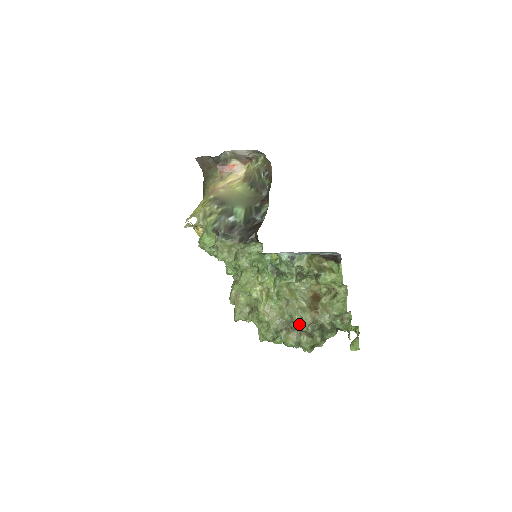
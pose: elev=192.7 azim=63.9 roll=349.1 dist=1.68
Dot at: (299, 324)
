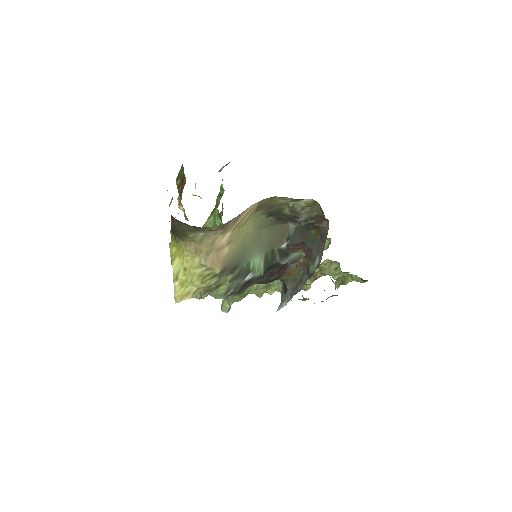
Dot at: occluded
